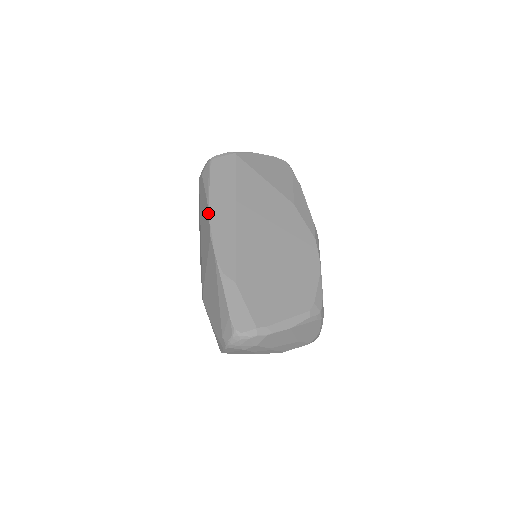
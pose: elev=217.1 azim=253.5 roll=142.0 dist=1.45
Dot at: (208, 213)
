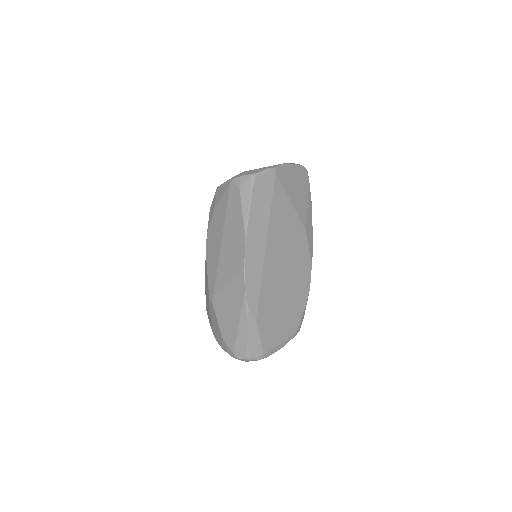
Dot at: (245, 246)
